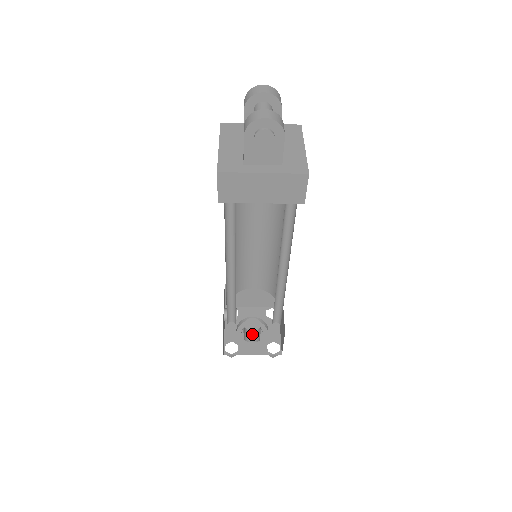
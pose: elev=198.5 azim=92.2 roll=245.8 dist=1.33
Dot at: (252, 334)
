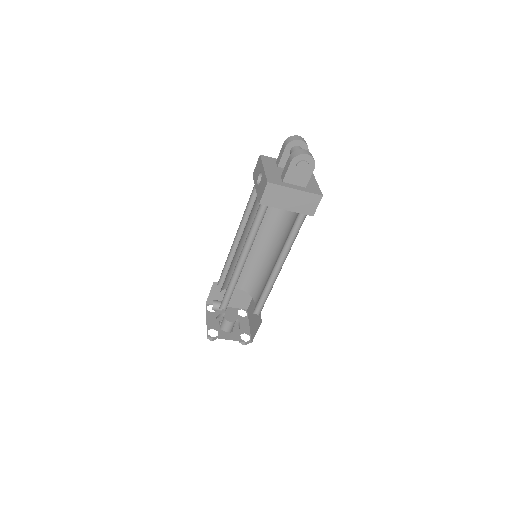
Dot at: (229, 325)
